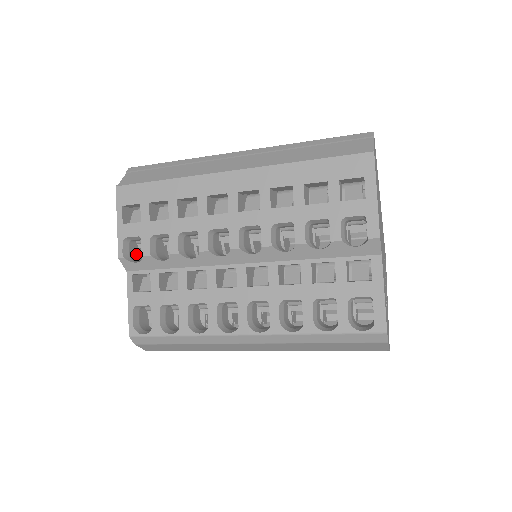
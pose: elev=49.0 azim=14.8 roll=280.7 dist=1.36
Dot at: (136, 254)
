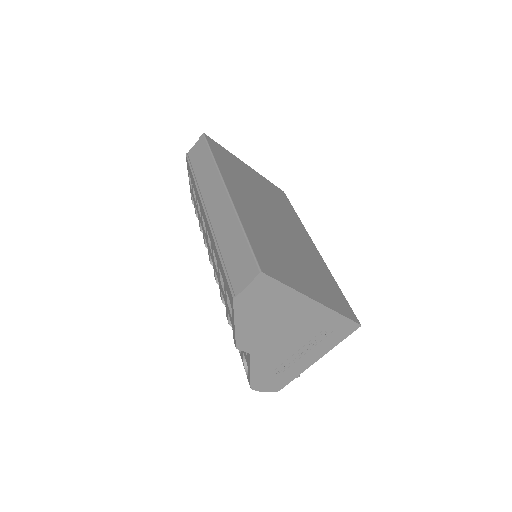
Dot at: occluded
